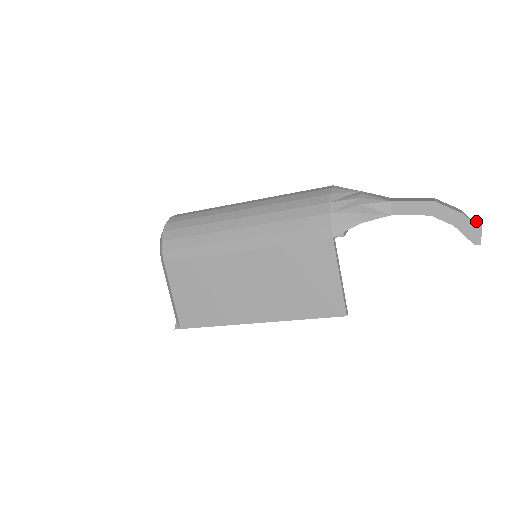
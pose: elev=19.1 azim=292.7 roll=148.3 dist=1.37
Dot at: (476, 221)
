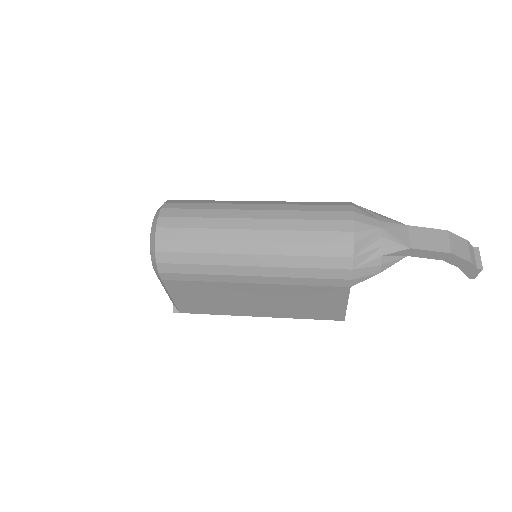
Dot at: (477, 256)
